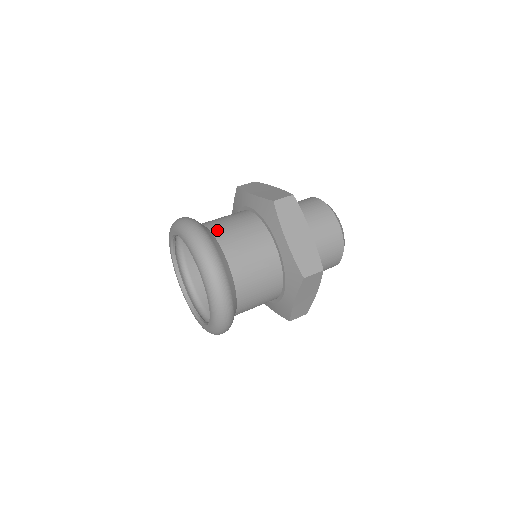
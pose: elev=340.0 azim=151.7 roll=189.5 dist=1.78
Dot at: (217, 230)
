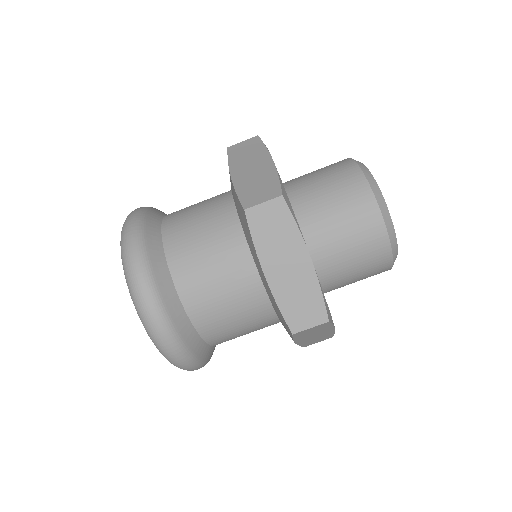
Dot at: occluded
